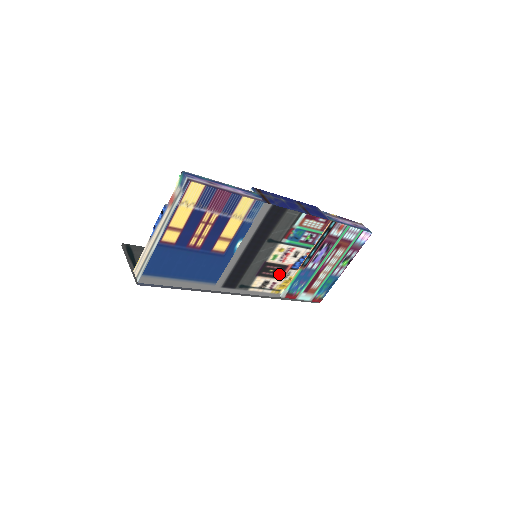
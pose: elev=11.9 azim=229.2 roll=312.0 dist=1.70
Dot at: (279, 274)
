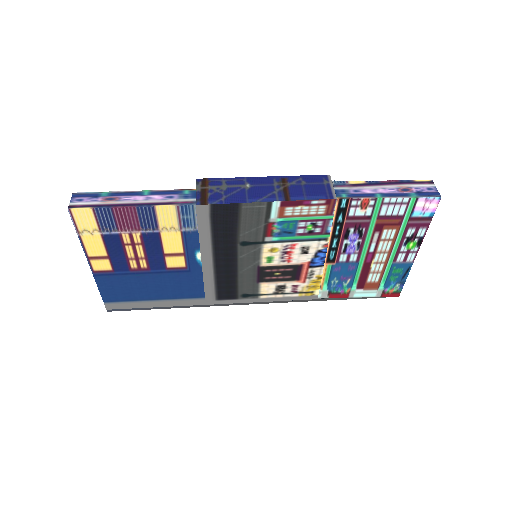
Dot at: (295, 275)
